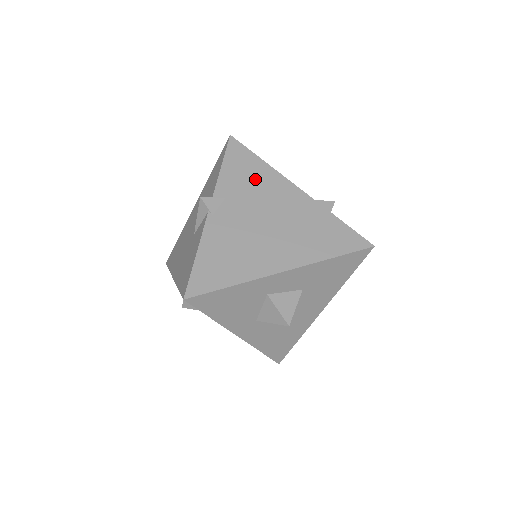
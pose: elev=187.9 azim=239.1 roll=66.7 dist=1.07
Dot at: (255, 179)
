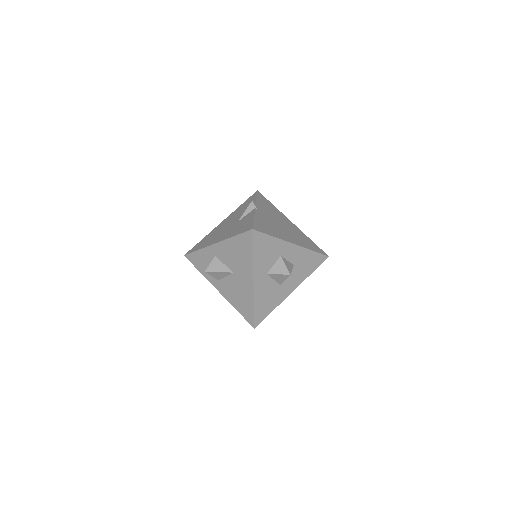
Dot at: (273, 209)
